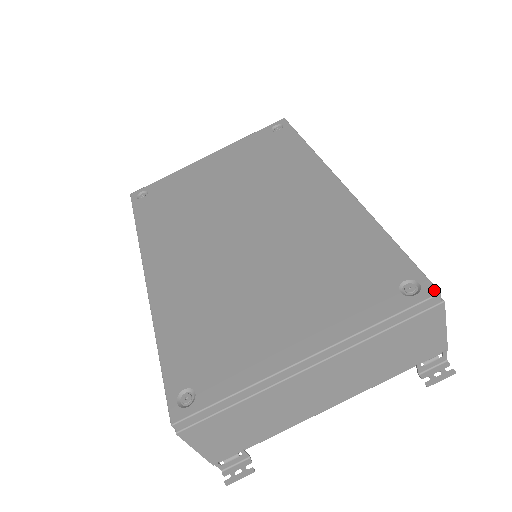
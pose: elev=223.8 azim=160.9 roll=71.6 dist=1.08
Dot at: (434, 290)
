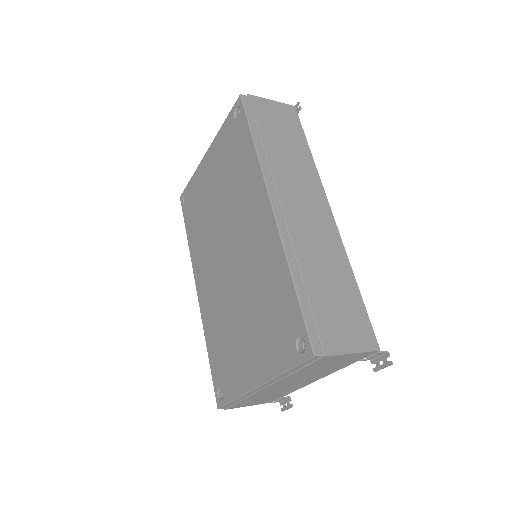
Dot at: (311, 353)
